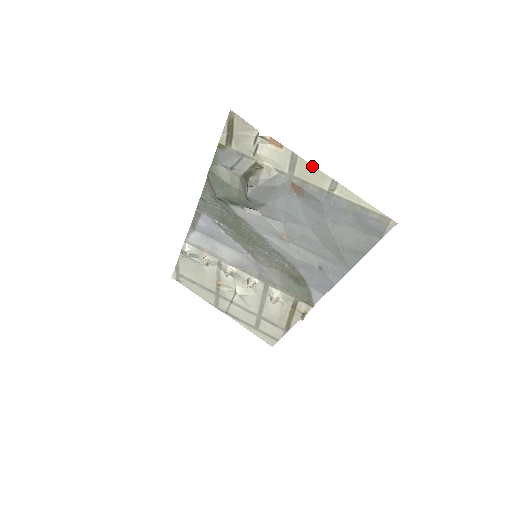
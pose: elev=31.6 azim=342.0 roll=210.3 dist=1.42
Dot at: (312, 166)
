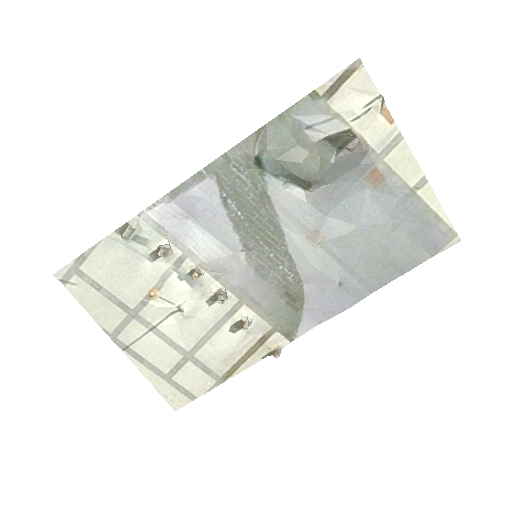
Dot at: (412, 155)
